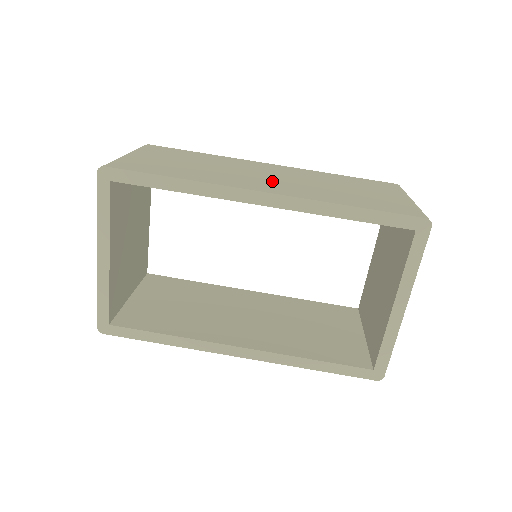
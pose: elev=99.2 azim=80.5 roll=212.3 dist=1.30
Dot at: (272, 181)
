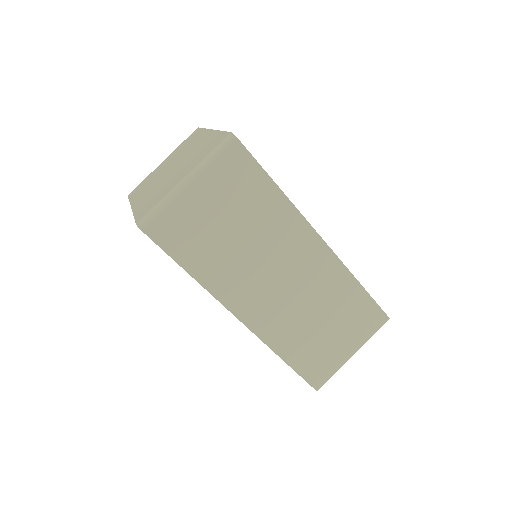
Dot at: (271, 295)
